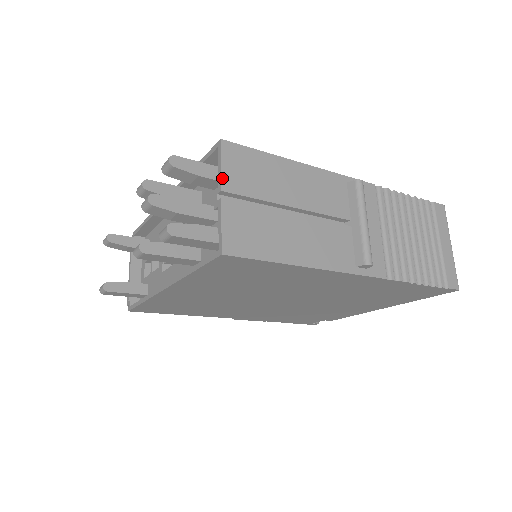
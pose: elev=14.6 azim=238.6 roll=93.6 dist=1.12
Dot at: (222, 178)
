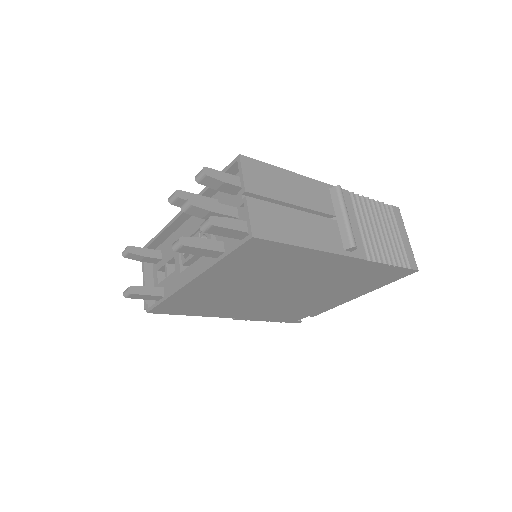
Dot at: (244, 182)
